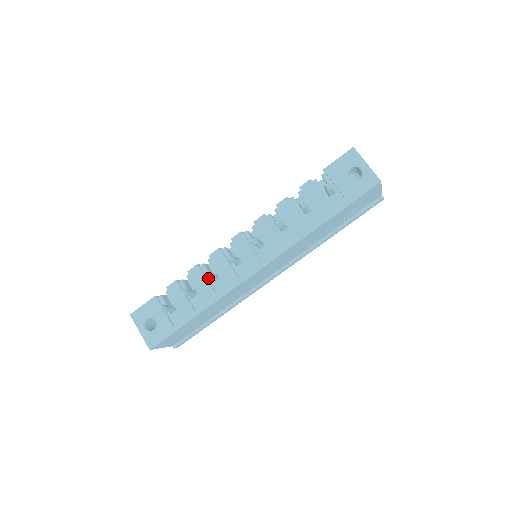
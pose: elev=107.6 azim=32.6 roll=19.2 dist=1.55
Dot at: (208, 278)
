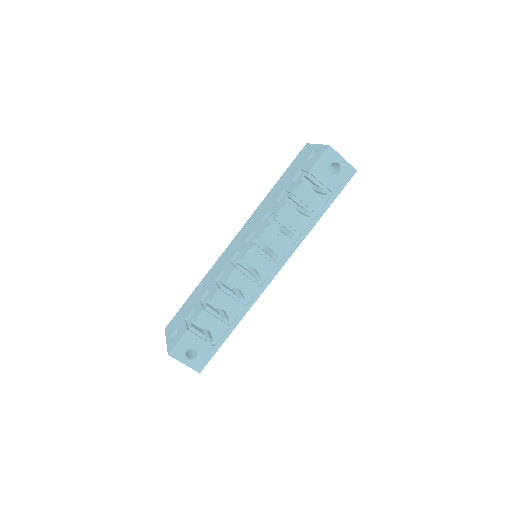
Dot at: (243, 301)
